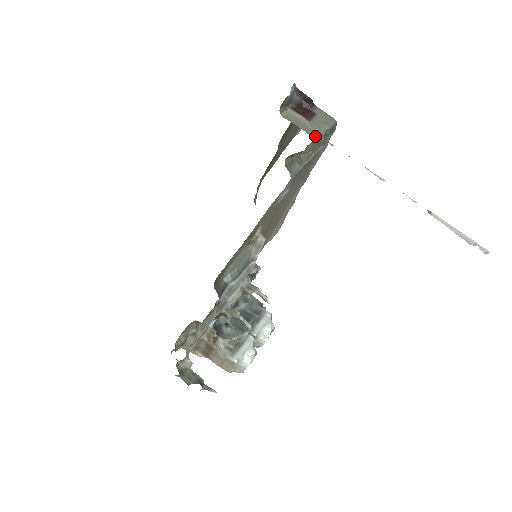
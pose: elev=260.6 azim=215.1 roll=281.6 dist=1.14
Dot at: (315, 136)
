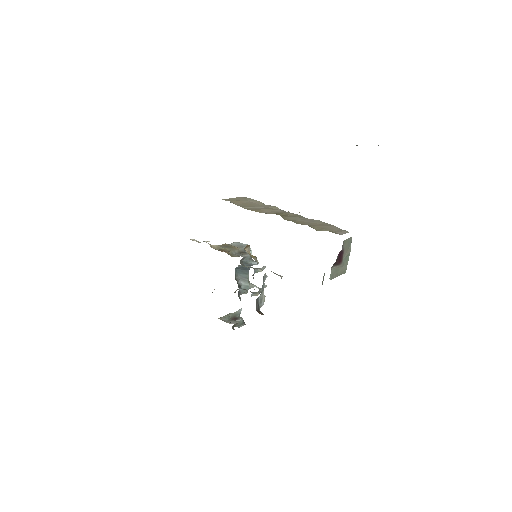
Dot at: occluded
